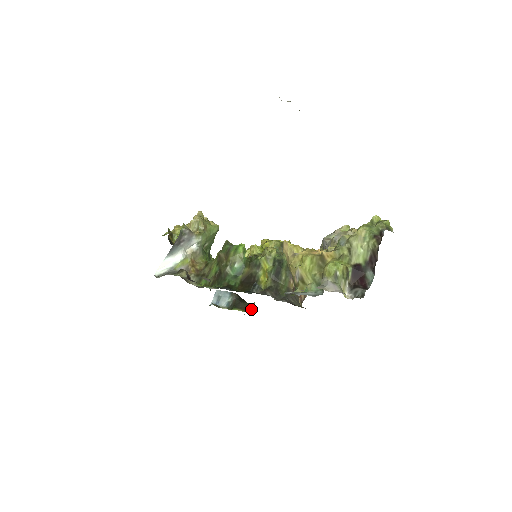
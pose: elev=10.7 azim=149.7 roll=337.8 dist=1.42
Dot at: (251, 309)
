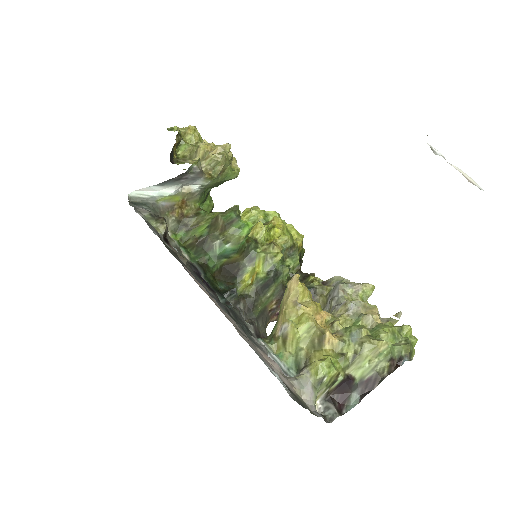
Dot at: occluded
